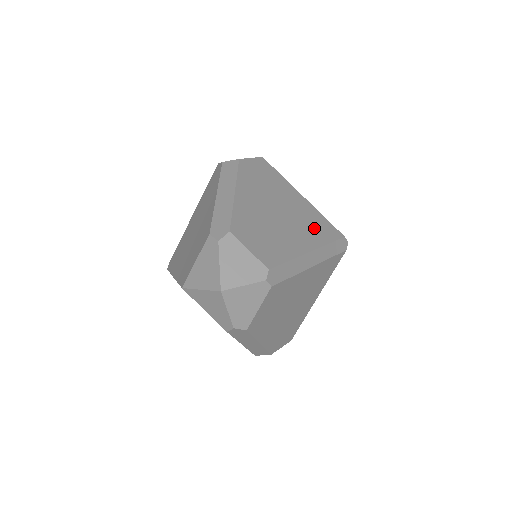
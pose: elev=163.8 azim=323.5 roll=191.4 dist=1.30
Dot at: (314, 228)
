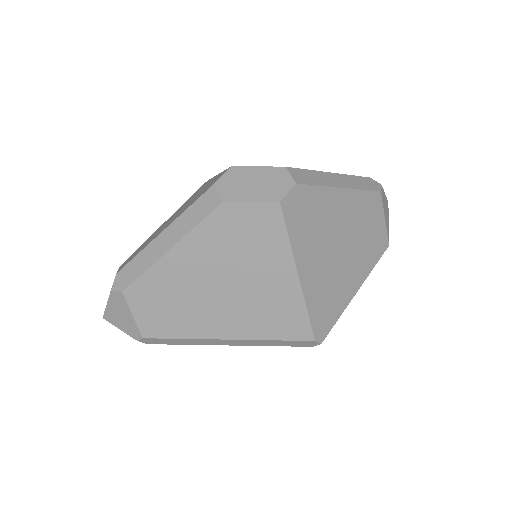
Dot at: (266, 318)
